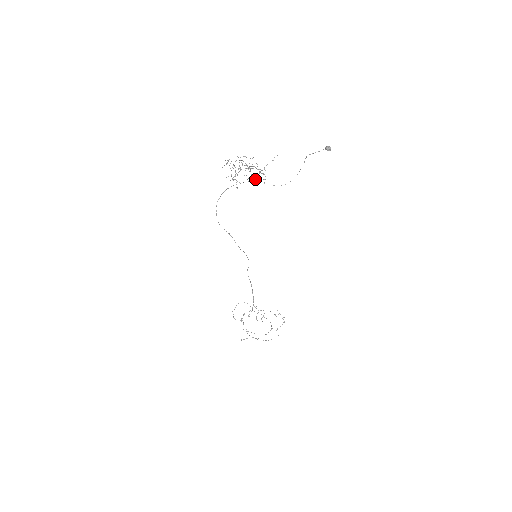
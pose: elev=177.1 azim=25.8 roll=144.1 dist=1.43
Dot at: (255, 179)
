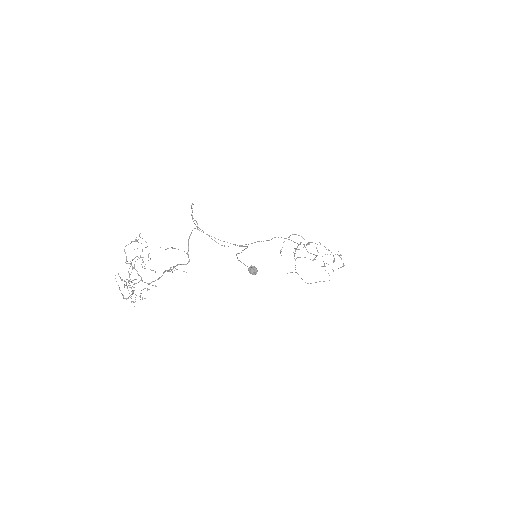
Dot at: occluded
